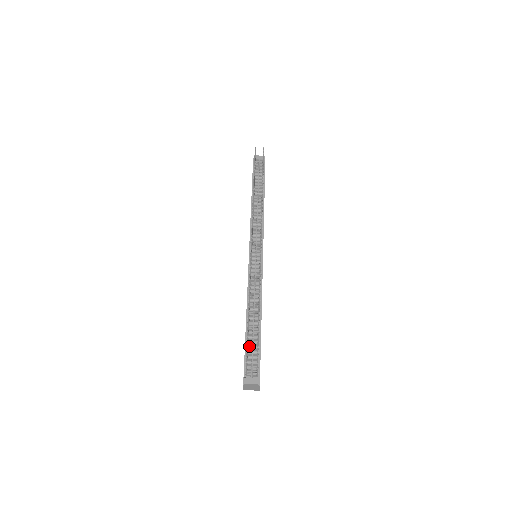
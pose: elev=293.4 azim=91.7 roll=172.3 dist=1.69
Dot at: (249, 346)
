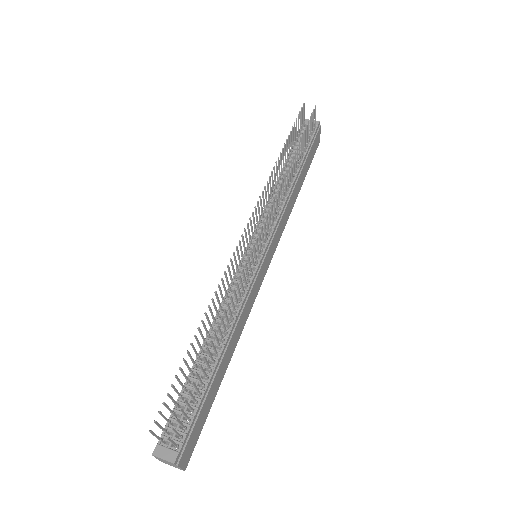
Dot at: (186, 392)
